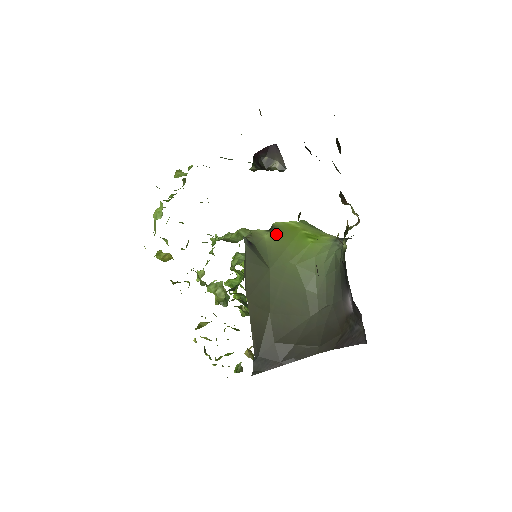
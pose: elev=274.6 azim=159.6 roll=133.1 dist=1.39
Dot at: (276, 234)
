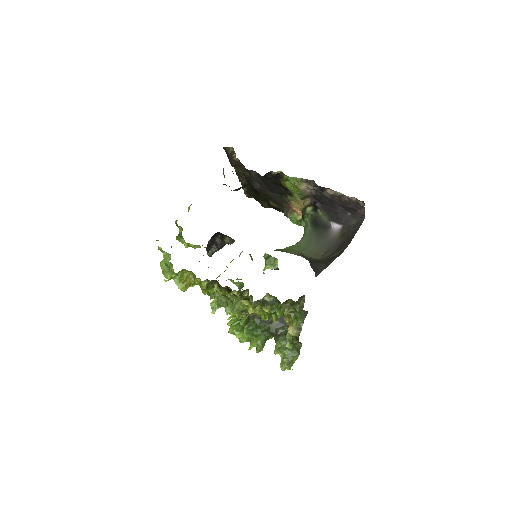
Dot at: occluded
